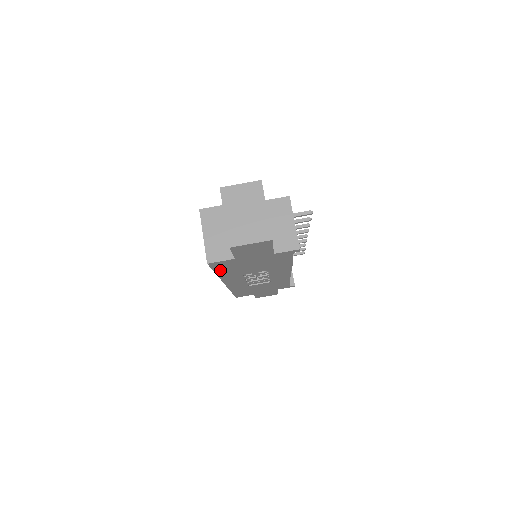
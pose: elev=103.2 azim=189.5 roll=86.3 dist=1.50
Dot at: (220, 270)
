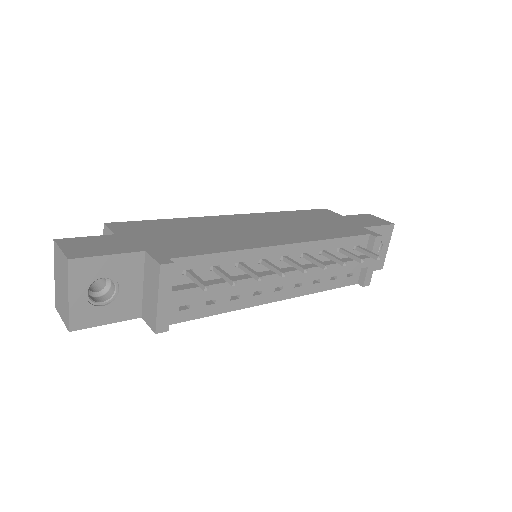
Dot at: occluded
